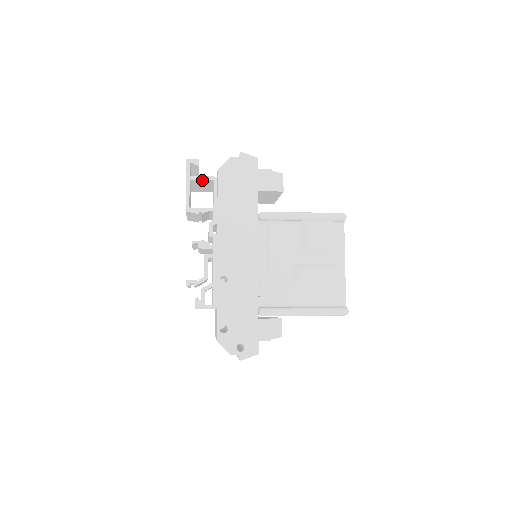
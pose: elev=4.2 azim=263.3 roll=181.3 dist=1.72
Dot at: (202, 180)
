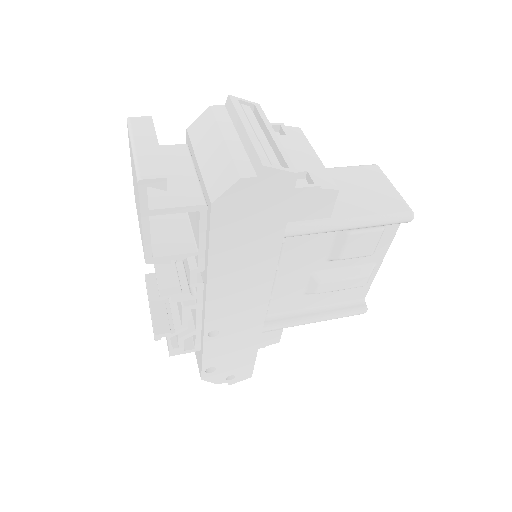
Dot at: (175, 209)
